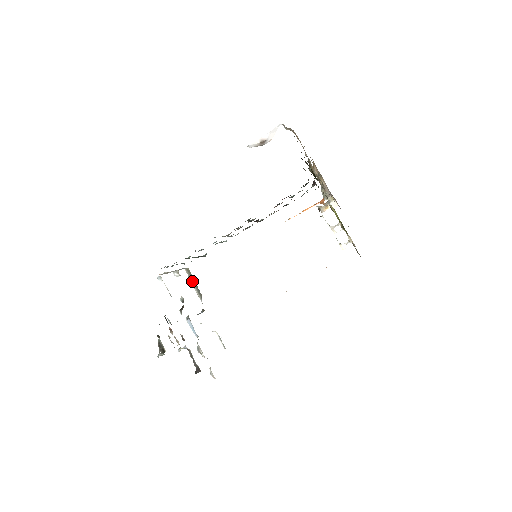
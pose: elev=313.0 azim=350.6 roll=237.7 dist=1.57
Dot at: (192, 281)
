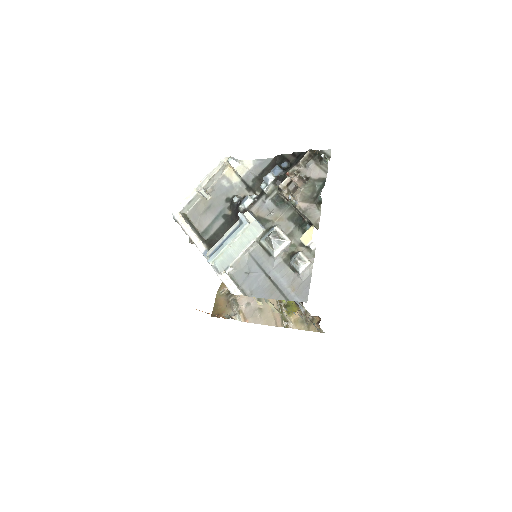
Dot at: (190, 224)
